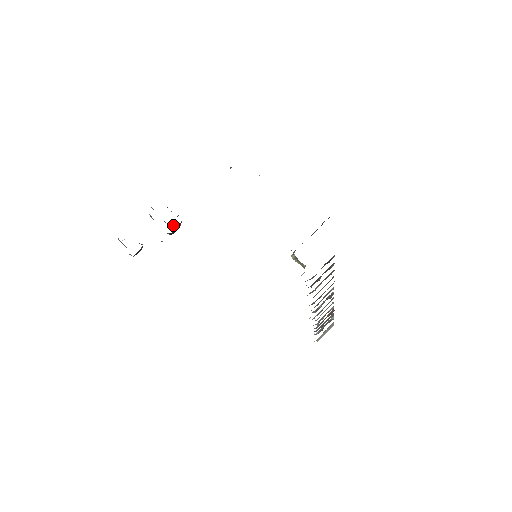
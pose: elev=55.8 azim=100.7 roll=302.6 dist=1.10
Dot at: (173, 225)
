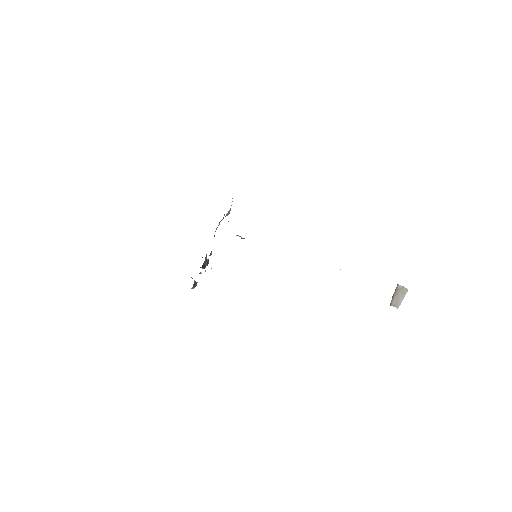
Dot at: occluded
